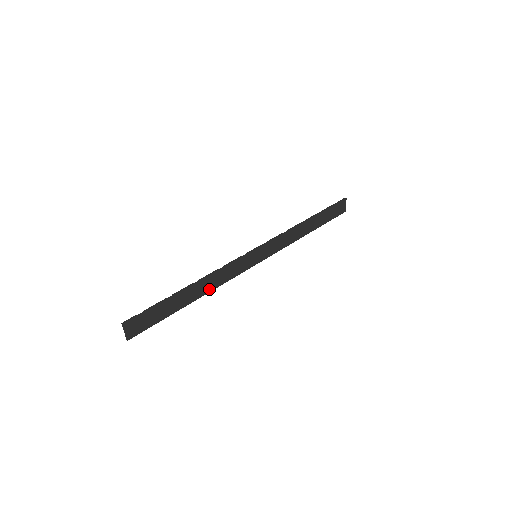
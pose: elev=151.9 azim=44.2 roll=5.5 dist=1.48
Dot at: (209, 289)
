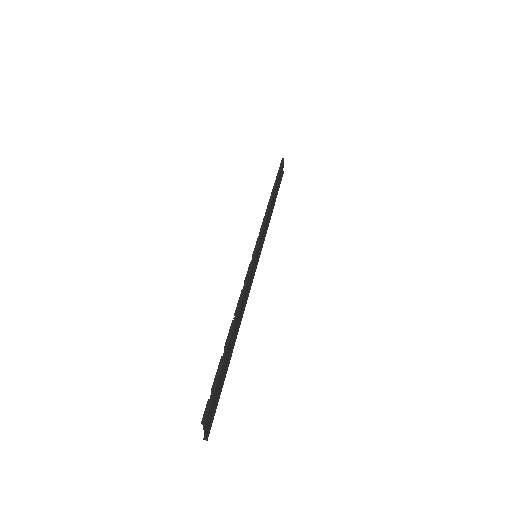
Dot at: (240, 319)
